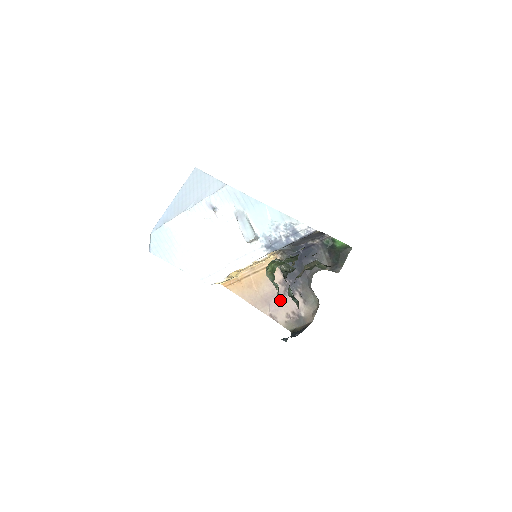
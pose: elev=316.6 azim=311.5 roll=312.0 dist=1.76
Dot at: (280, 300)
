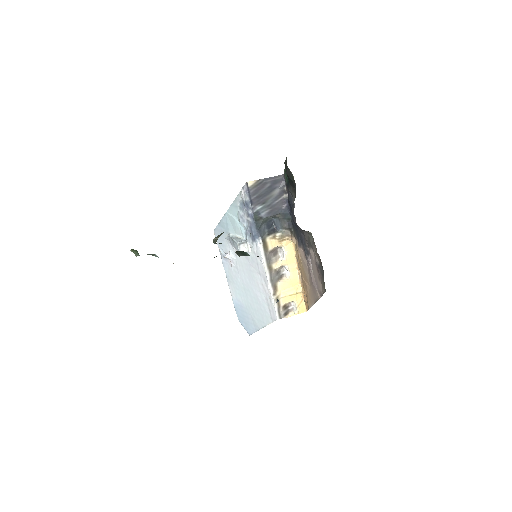
Dot at: (312, 272)
